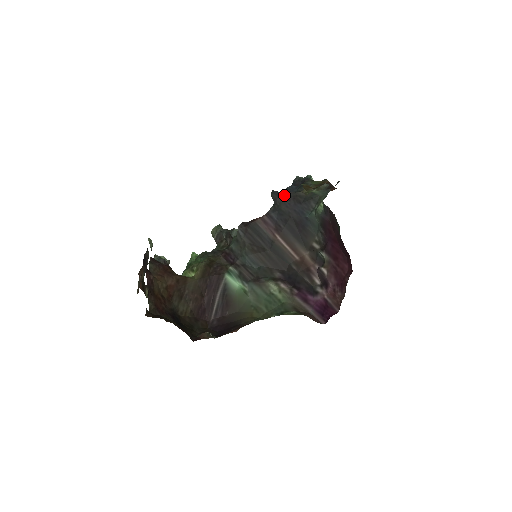
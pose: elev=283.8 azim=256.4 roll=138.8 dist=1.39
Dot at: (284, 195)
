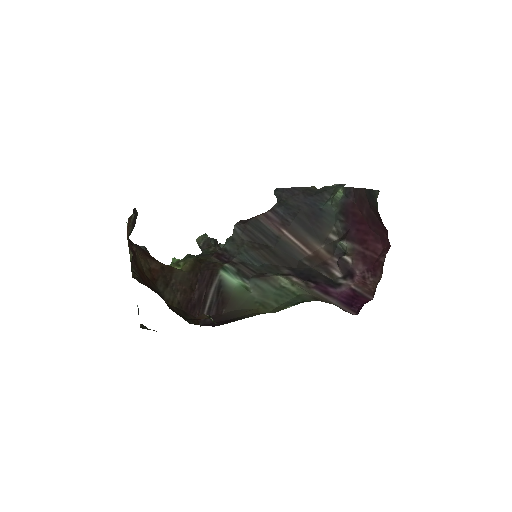
Dot at: (291, 190)
